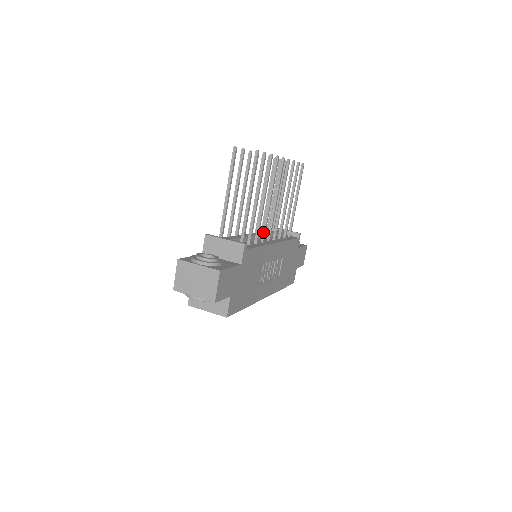
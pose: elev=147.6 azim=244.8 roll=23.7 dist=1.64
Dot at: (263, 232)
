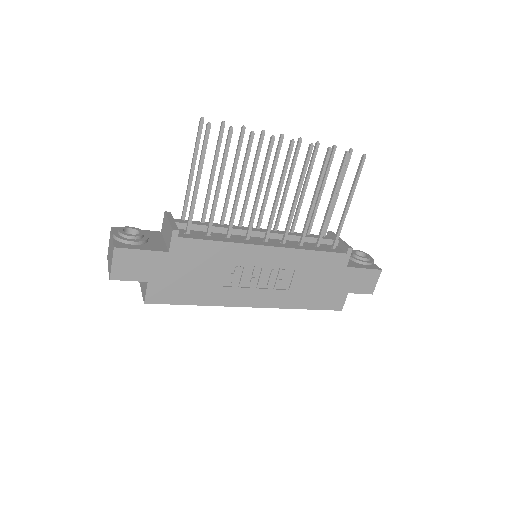
Dot at: (248, 228)
